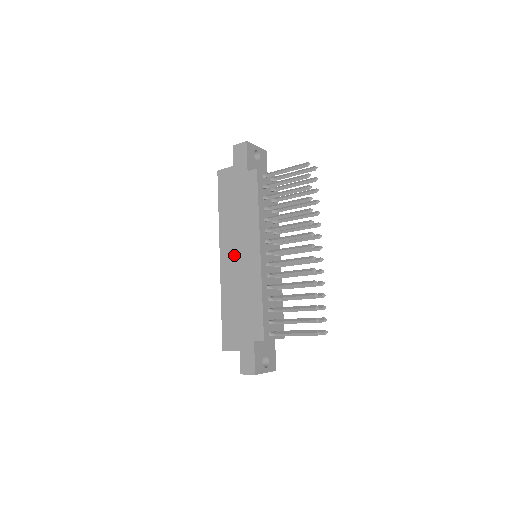
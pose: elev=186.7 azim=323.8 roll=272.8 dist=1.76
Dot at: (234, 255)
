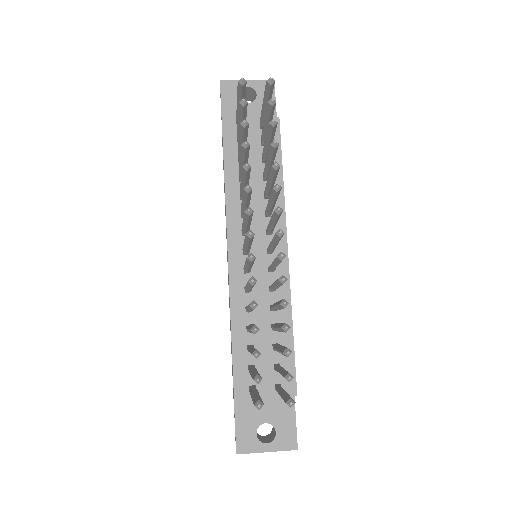
Dot at: occluded
